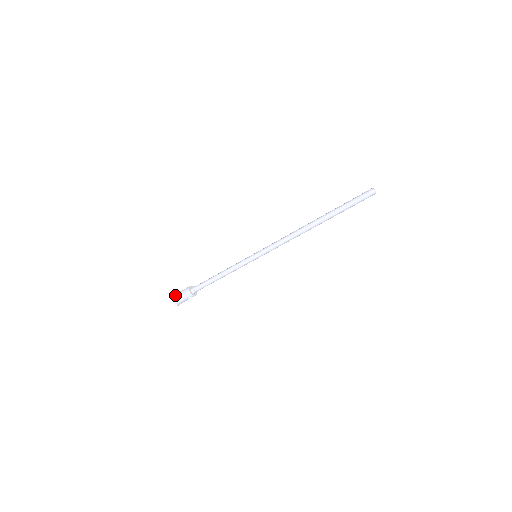
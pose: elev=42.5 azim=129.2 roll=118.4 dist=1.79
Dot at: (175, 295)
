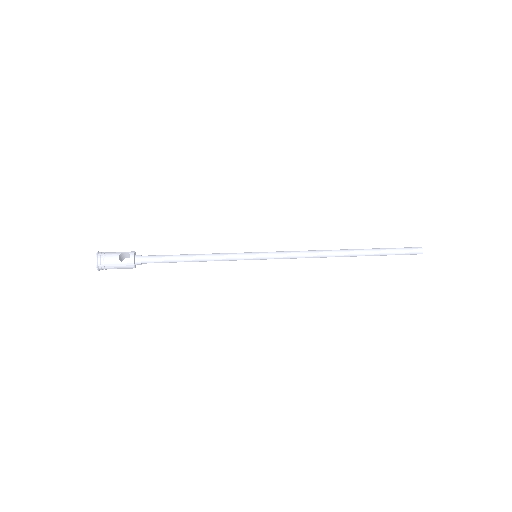
Dot at: (104, 267)
